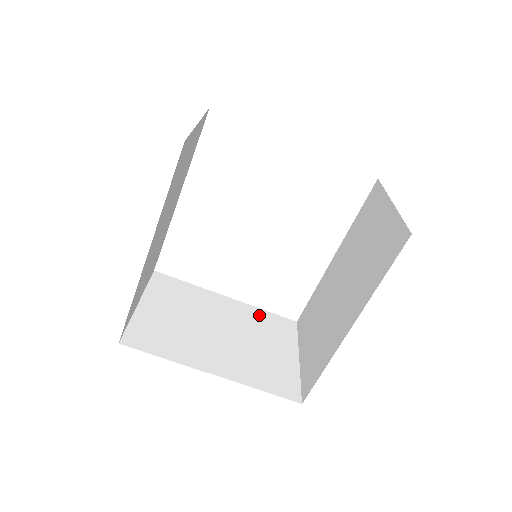
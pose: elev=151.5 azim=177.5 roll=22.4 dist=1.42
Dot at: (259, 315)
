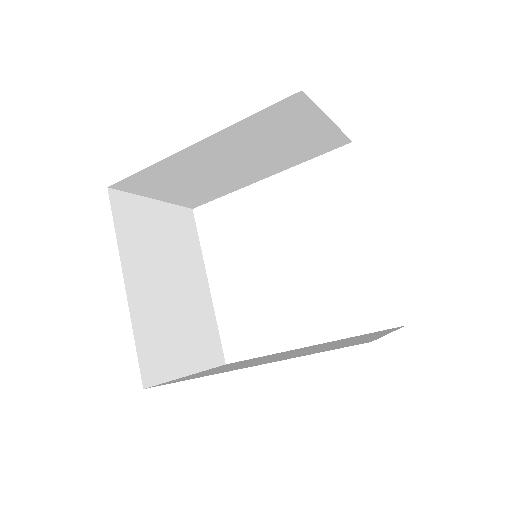
Dot at: (209, 321)
